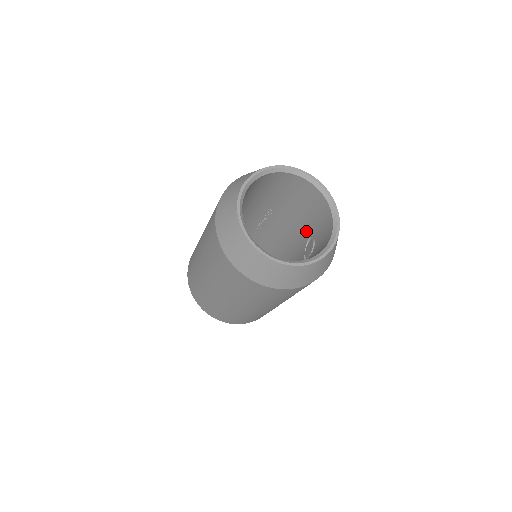
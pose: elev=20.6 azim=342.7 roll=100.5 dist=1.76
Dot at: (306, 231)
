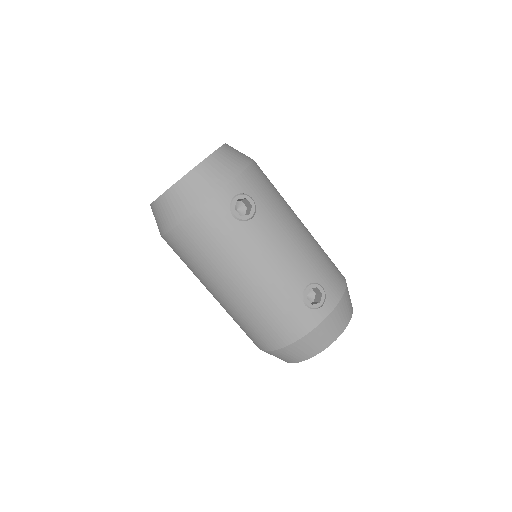
Dot at: occluded
